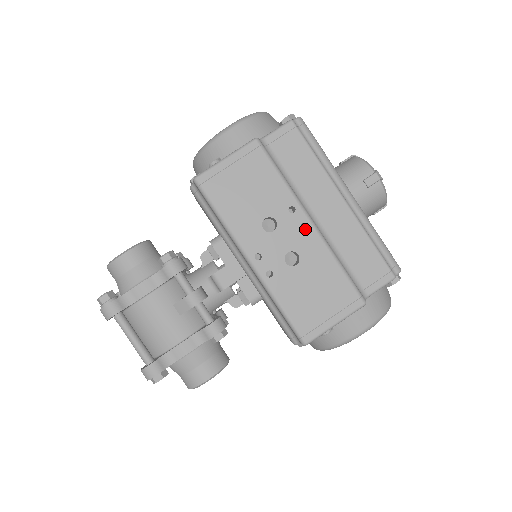
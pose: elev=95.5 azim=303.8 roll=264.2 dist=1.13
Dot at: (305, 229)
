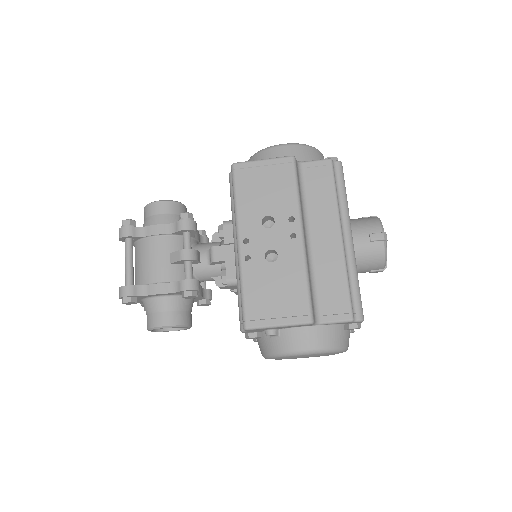
Dot at: (294, 239)
